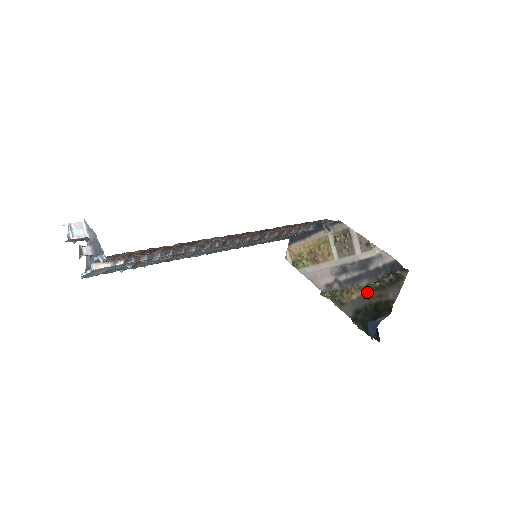
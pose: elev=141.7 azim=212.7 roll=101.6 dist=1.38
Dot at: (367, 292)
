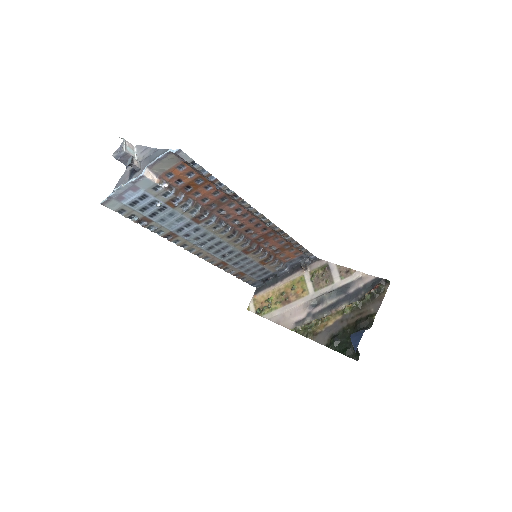
Dot at: (346, 314)
